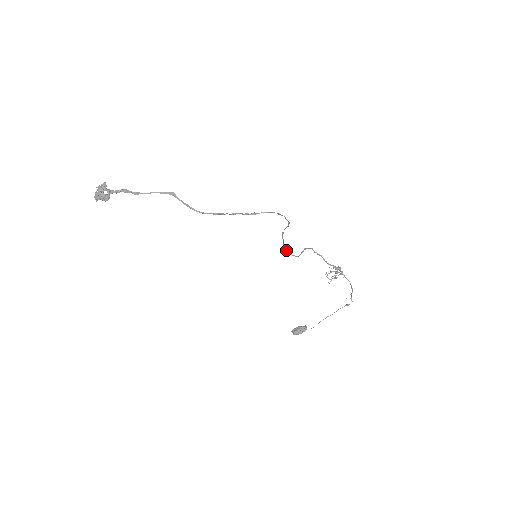
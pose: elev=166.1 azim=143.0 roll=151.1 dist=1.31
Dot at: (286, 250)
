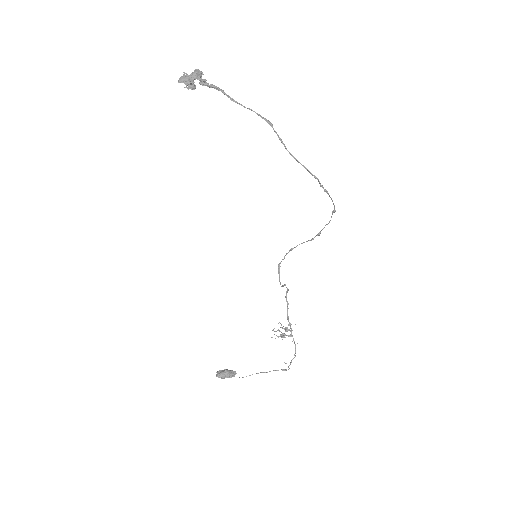
Dot at: (279, 270)
